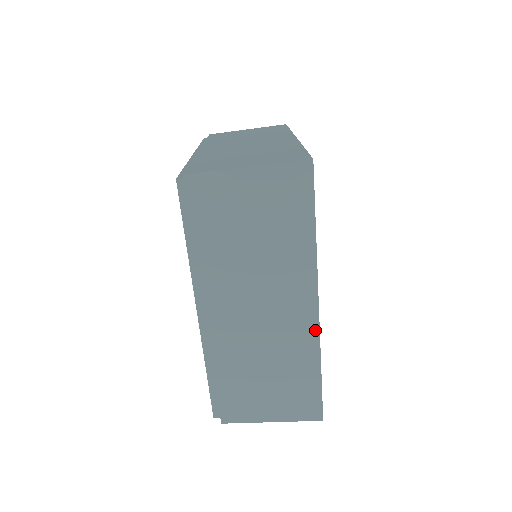
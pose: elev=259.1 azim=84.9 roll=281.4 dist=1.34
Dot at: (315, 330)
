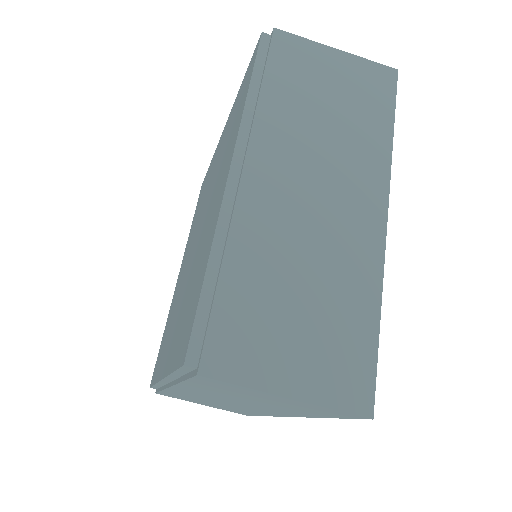
Dot at: (275, 415)
